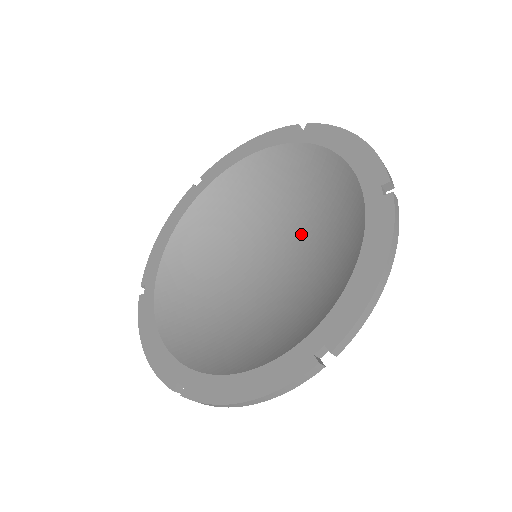
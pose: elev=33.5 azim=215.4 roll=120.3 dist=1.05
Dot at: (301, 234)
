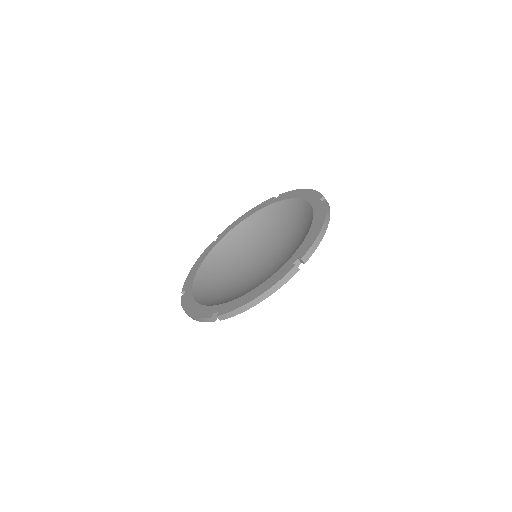
Dot at: (281, 244)
